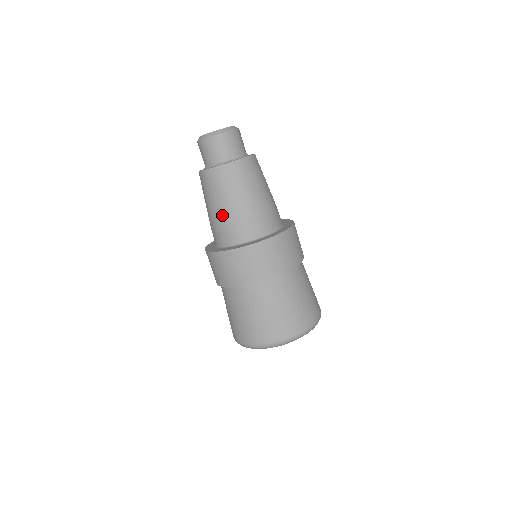
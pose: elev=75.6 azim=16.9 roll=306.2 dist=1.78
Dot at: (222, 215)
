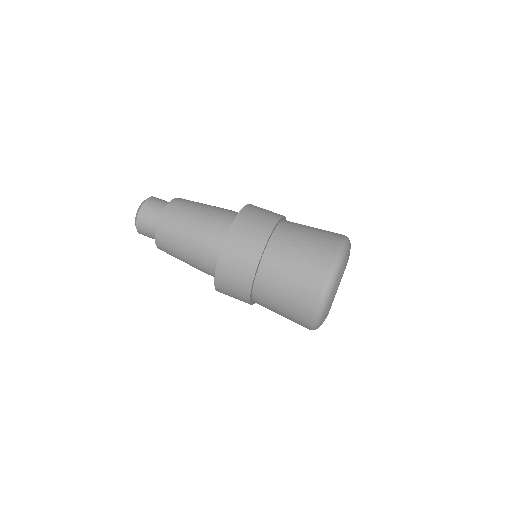
Dot at: (209, 213)
